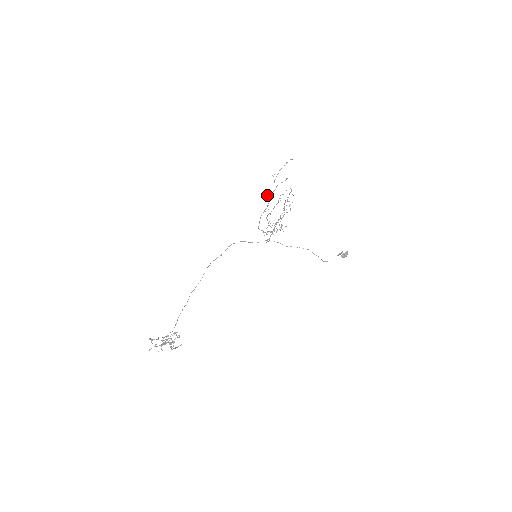
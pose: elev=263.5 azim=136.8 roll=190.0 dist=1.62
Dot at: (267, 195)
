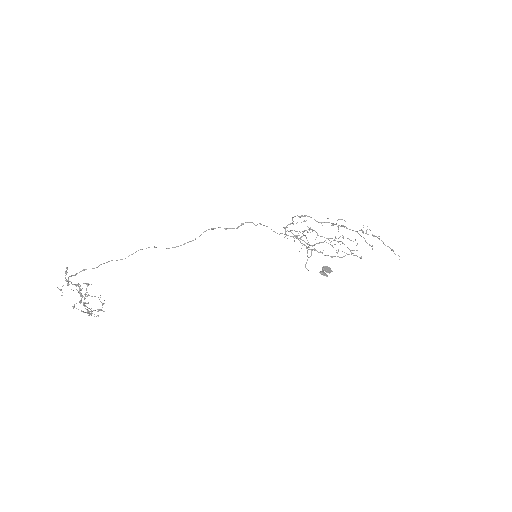
Dot at: (340, 219)
